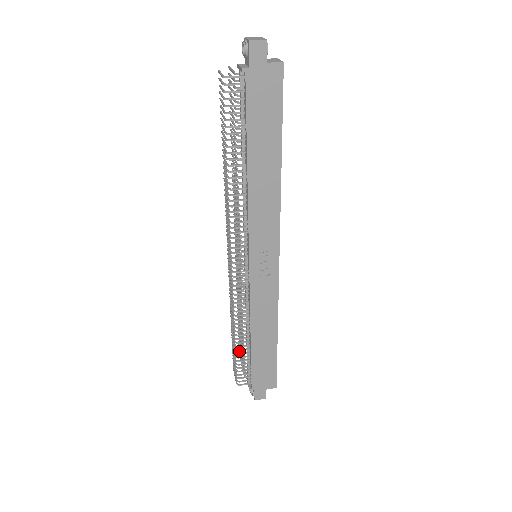
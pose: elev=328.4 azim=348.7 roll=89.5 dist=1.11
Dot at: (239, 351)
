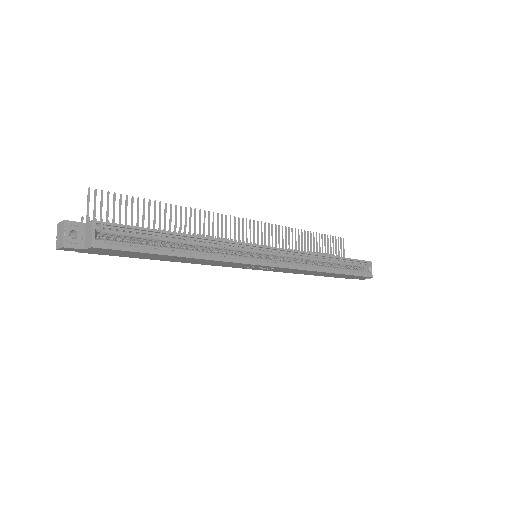
Dot at: occluded
